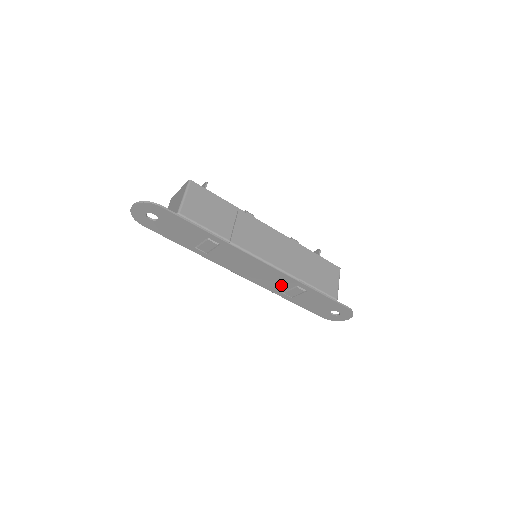
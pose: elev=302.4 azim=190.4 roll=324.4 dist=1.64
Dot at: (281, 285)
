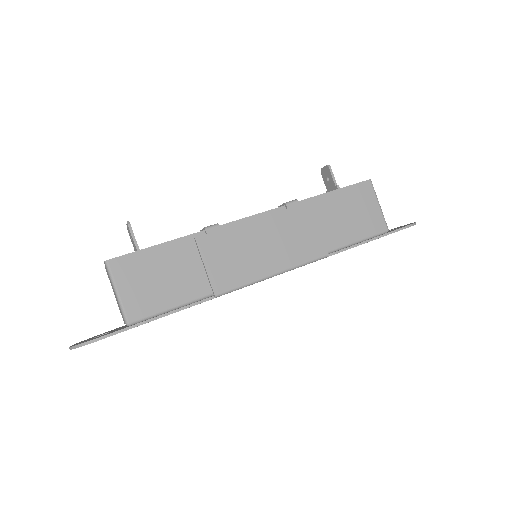
Dot at: occluded
